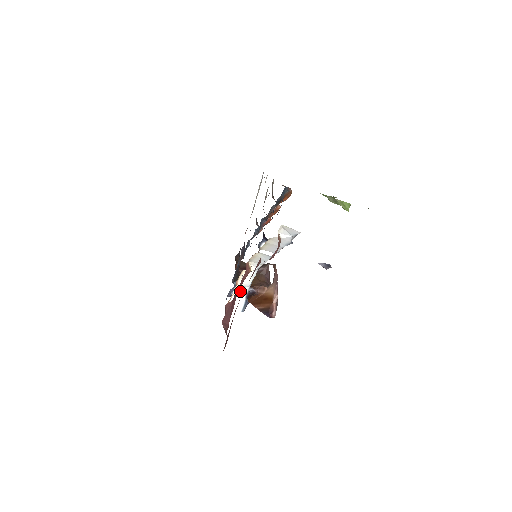
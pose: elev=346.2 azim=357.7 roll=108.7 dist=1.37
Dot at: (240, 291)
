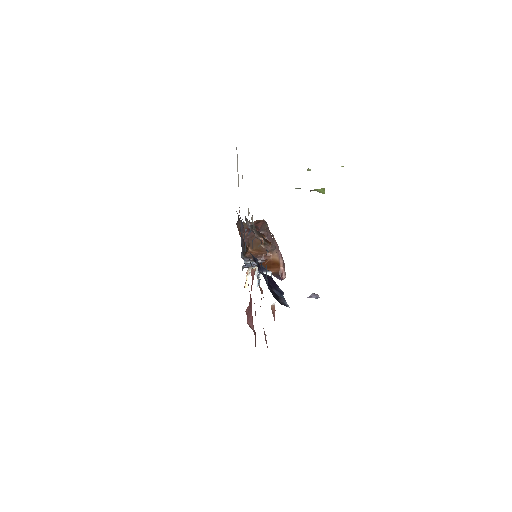
Dot at: occluded
